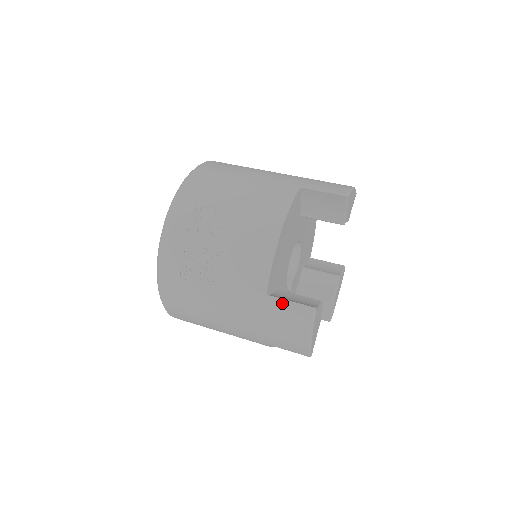
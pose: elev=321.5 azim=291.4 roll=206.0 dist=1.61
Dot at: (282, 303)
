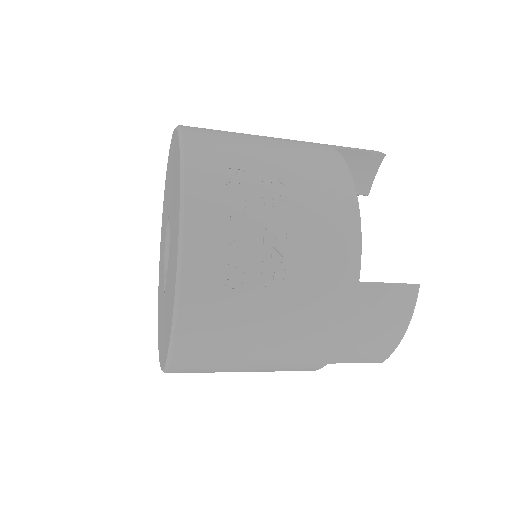
Dot at: (379, 289)
